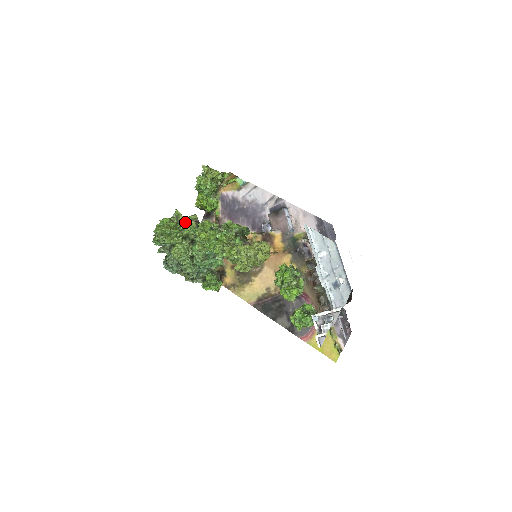
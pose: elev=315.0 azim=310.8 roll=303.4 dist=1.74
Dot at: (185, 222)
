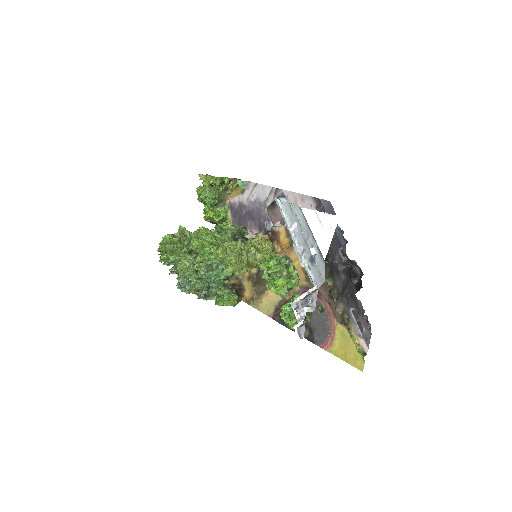
Dot at: (188, 235)
